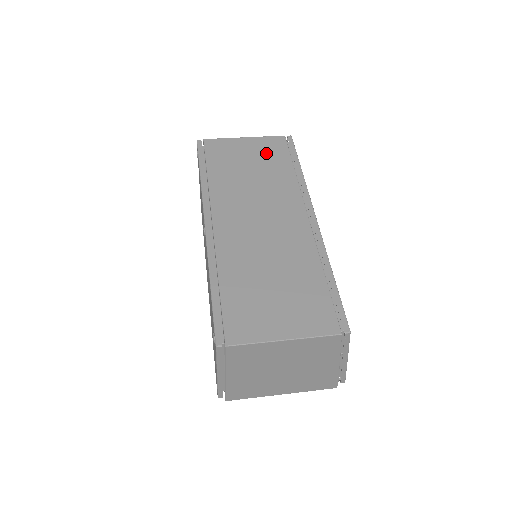
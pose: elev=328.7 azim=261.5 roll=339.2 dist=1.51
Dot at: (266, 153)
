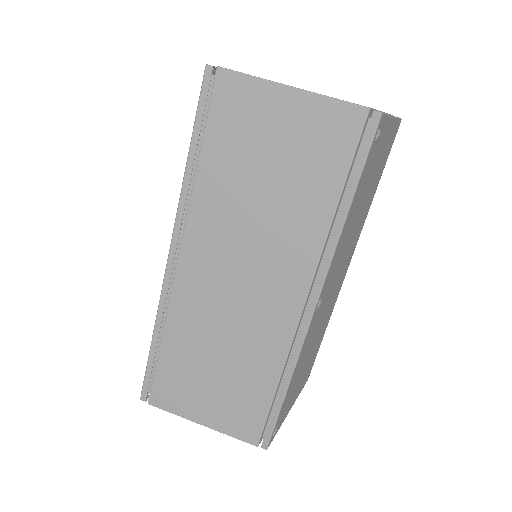
Dot at: (310, 147)
